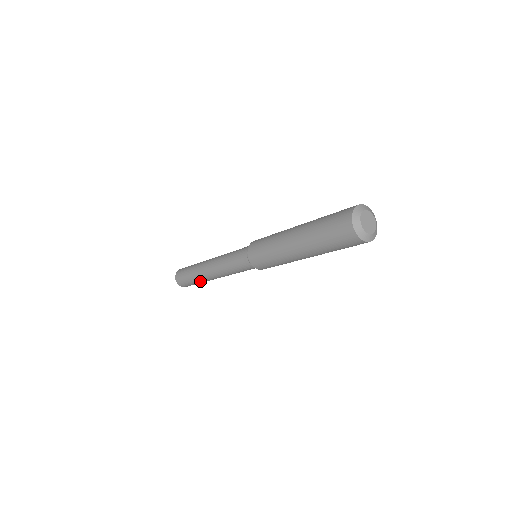
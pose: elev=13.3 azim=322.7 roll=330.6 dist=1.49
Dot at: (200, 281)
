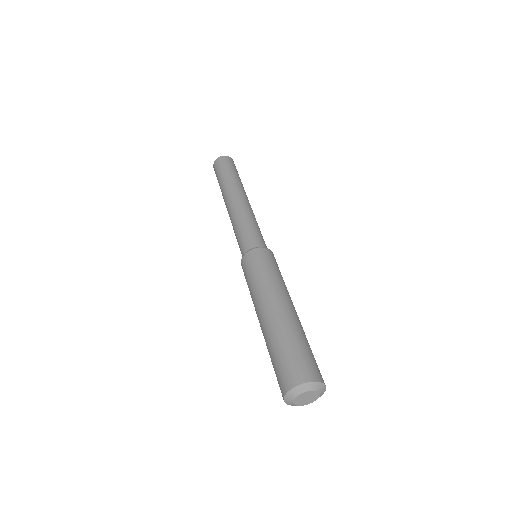
Dot at: occluded
